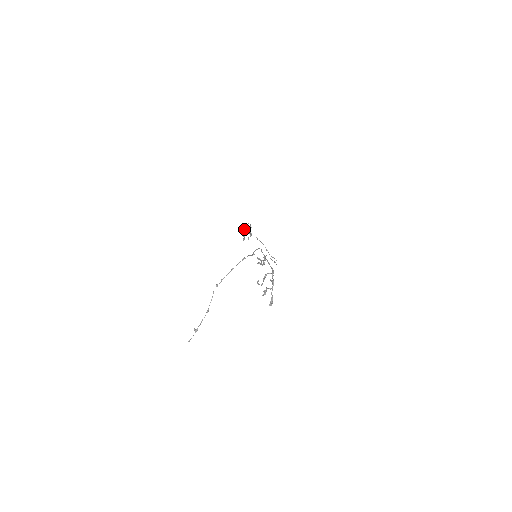
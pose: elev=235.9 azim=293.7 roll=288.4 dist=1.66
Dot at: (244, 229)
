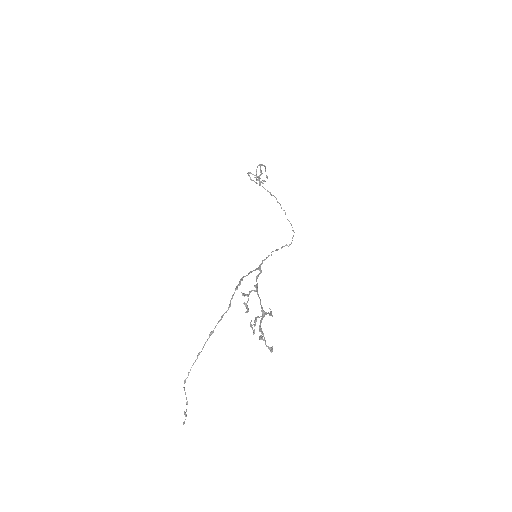
Dot at: (256, 173)
